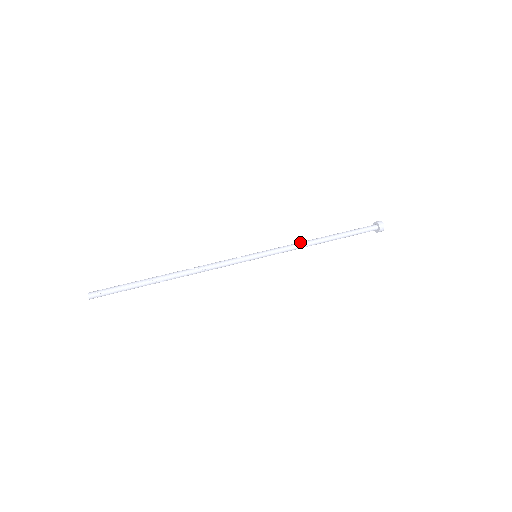
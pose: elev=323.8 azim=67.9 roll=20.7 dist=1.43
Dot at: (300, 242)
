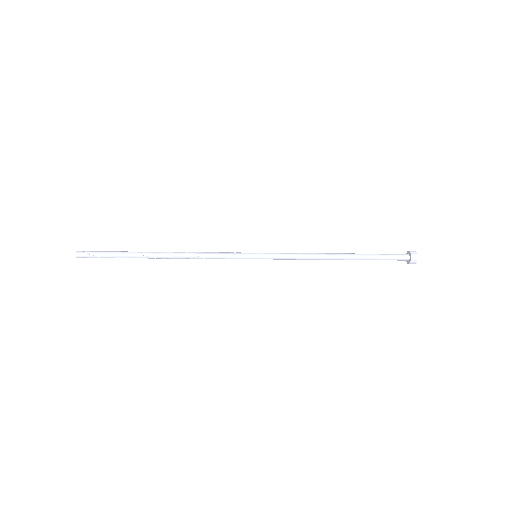
Dot at: (310, 253)
